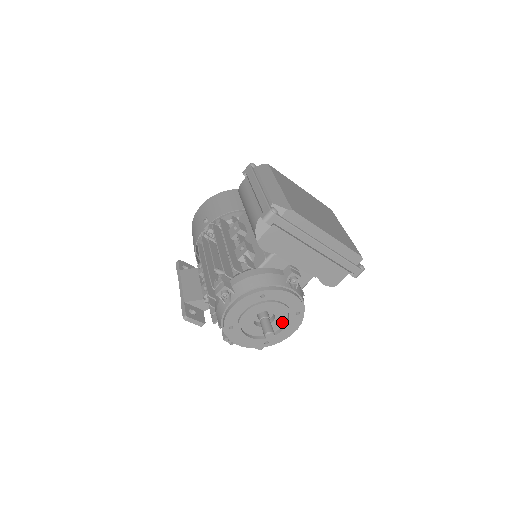
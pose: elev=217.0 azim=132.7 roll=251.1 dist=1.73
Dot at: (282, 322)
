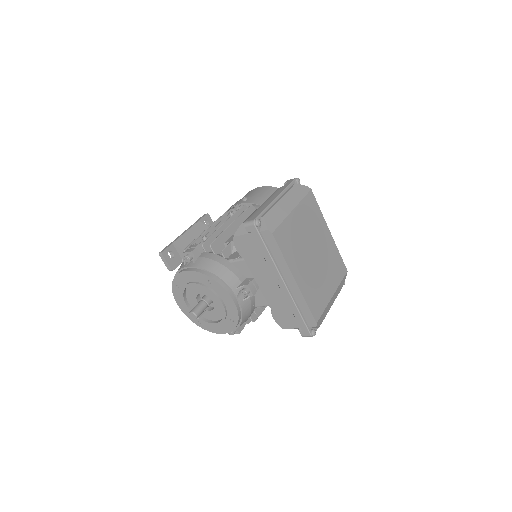
Dot at: (218, 317)
